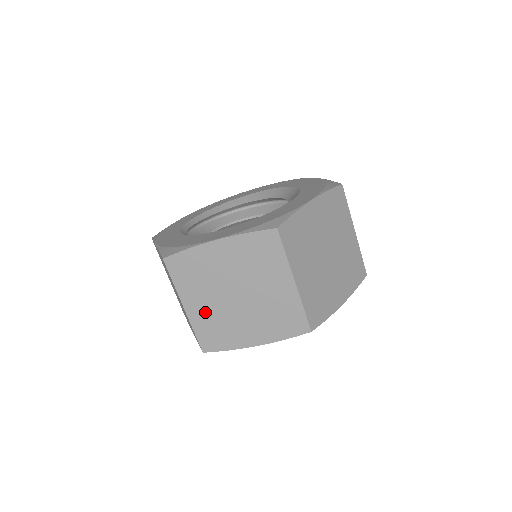
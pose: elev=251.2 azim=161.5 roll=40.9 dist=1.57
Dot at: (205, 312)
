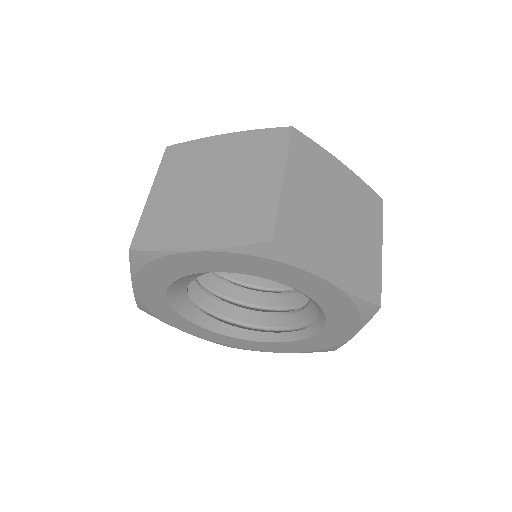
Dot at: (166, 202)
